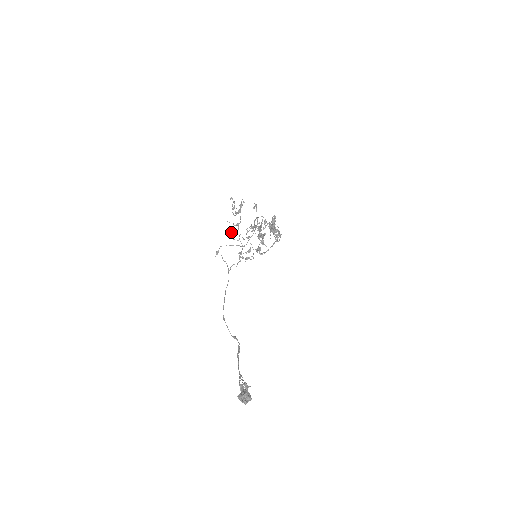
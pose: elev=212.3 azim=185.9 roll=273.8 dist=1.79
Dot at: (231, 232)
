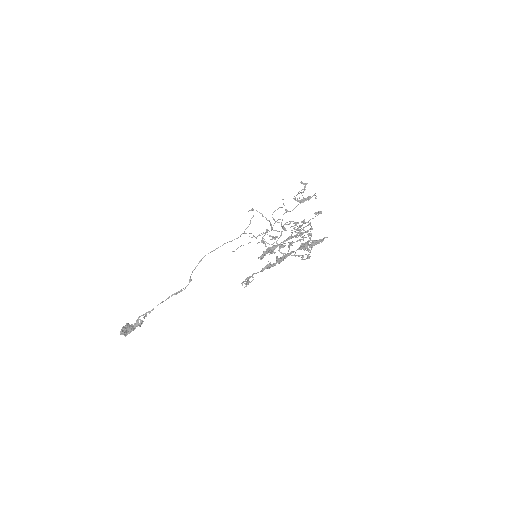
Dot at: (277, 209)
